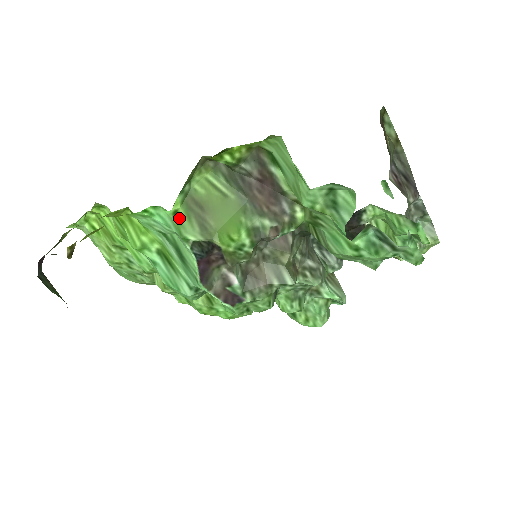
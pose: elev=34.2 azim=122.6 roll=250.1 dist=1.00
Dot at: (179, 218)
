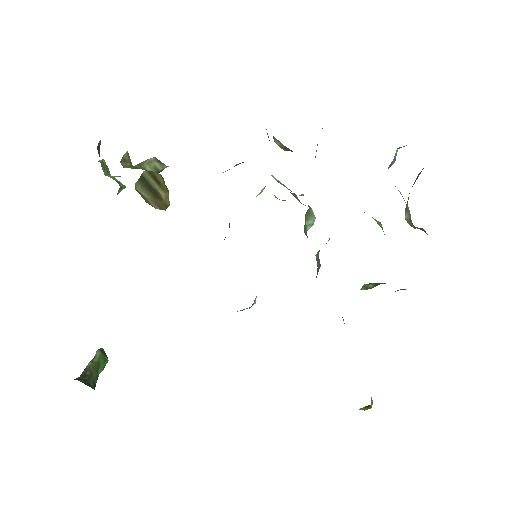
Dot at: occluded
